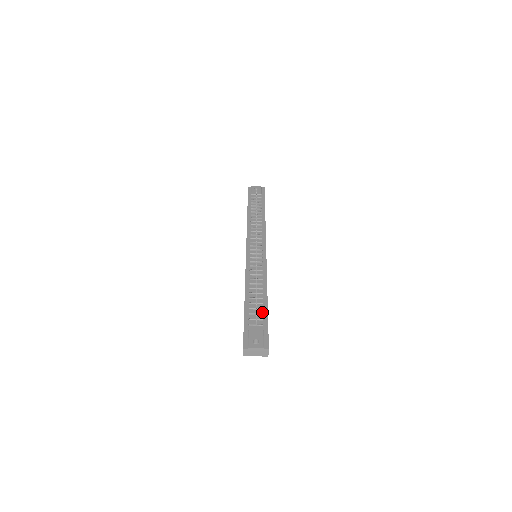
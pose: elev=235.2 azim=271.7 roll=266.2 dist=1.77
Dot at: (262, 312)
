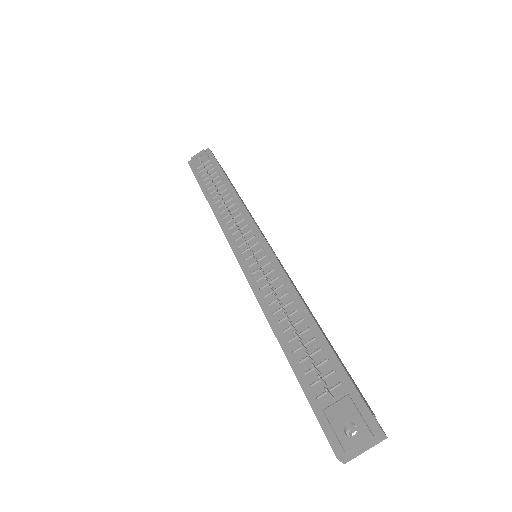
Dot at: (323, 356)
